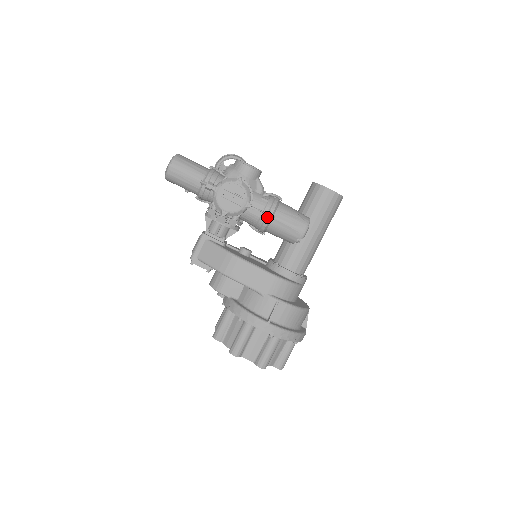
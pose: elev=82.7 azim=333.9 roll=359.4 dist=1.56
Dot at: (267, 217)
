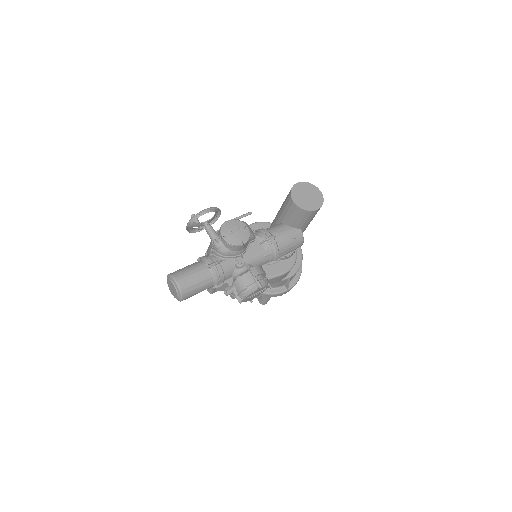
Dot at: (274, 263)
